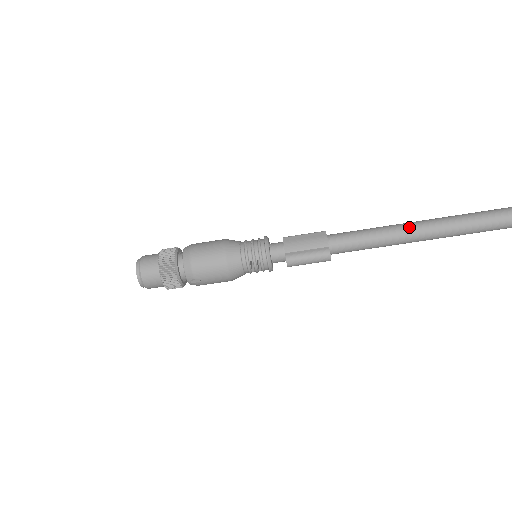
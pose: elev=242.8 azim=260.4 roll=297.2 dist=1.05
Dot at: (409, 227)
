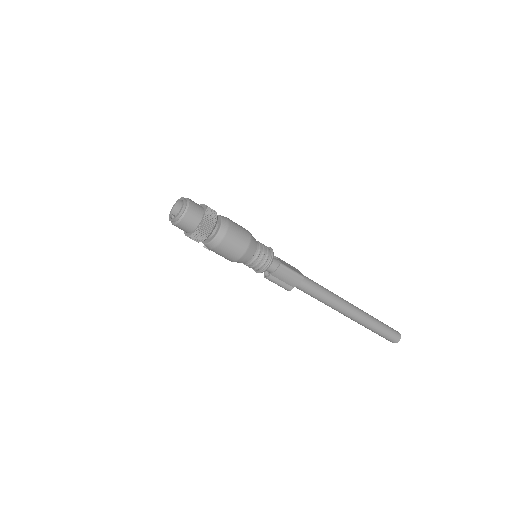
Dot at: (337, 307)
